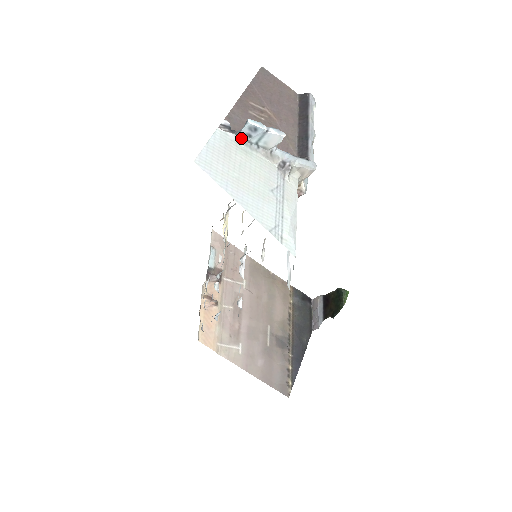
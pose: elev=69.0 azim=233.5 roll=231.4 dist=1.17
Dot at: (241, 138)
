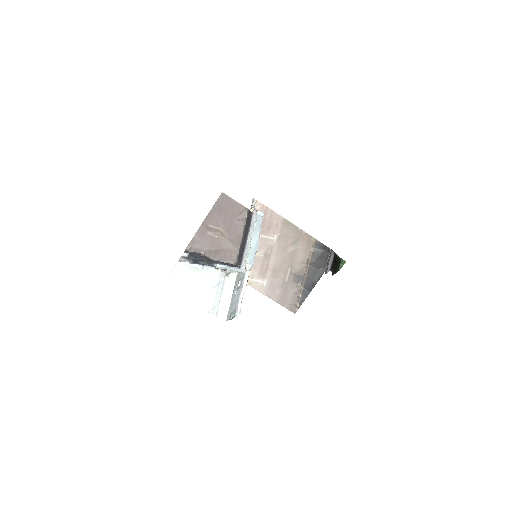
Dot at: occluded
